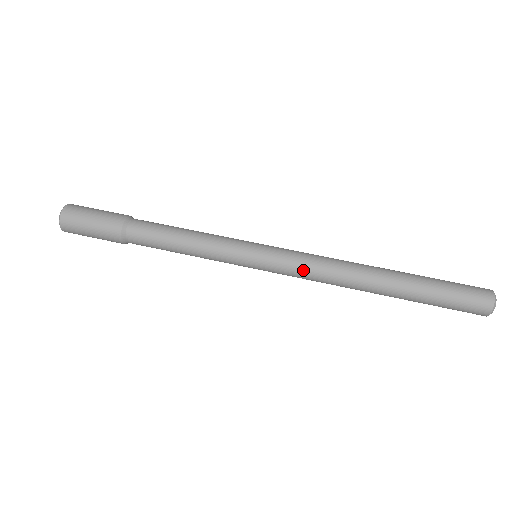
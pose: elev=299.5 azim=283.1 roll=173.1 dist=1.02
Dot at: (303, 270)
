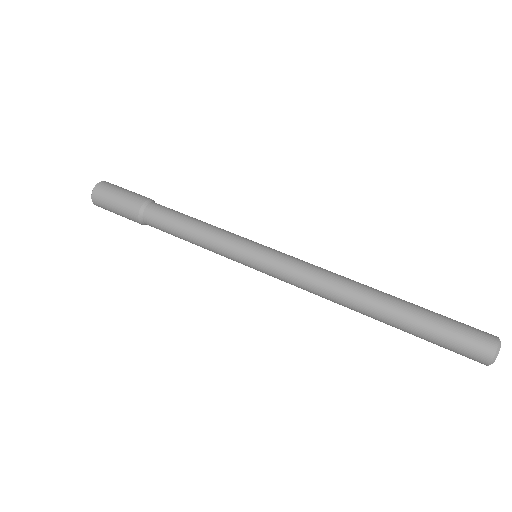
Dot at: (300, 266)
